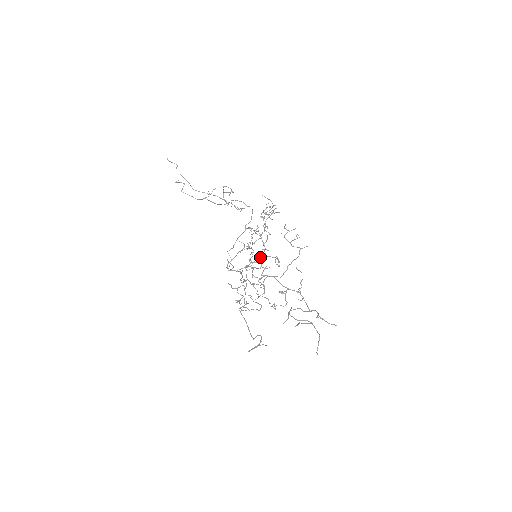
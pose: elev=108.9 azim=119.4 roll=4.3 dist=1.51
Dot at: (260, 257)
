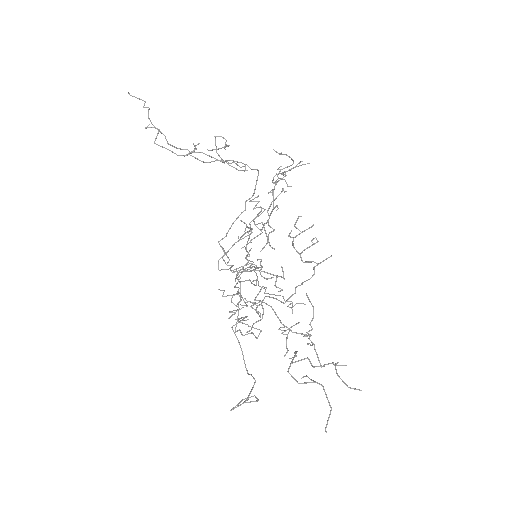
Dot at: occluded
